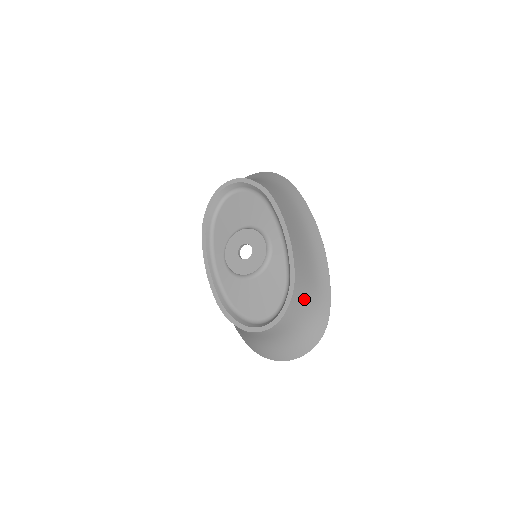
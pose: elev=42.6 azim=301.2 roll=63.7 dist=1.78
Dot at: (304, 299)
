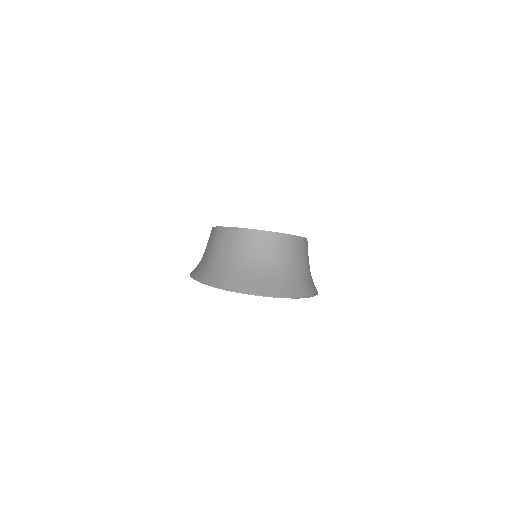
Dot at: (304, 257)
